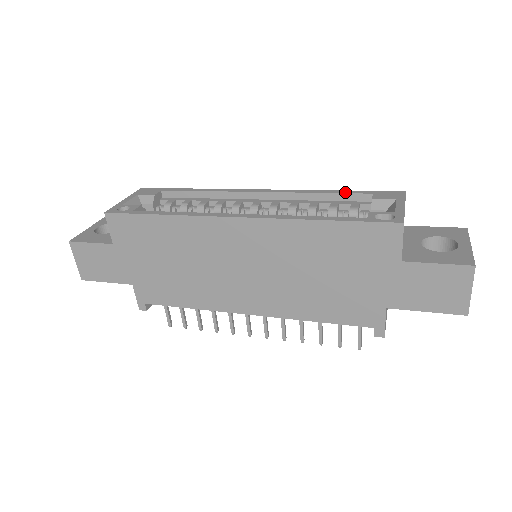
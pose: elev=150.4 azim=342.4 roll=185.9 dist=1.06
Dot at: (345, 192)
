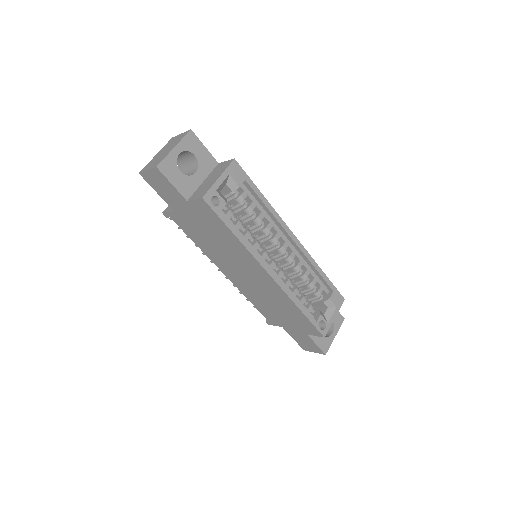
Dot at: (325, 279)
